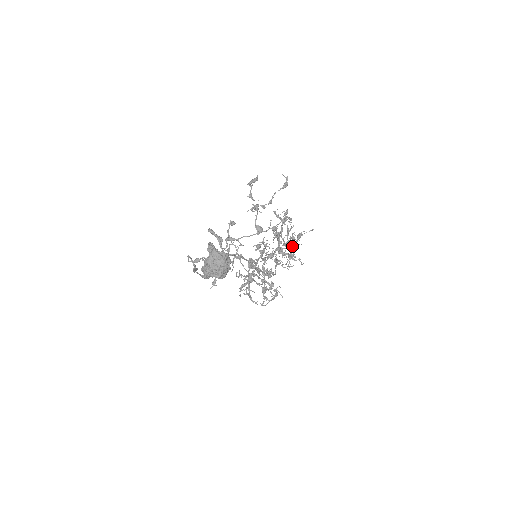
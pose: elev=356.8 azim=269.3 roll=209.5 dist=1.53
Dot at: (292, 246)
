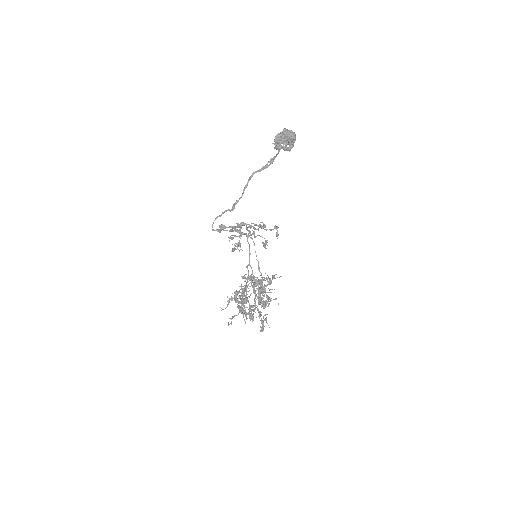
Dot at: (271, 280)
